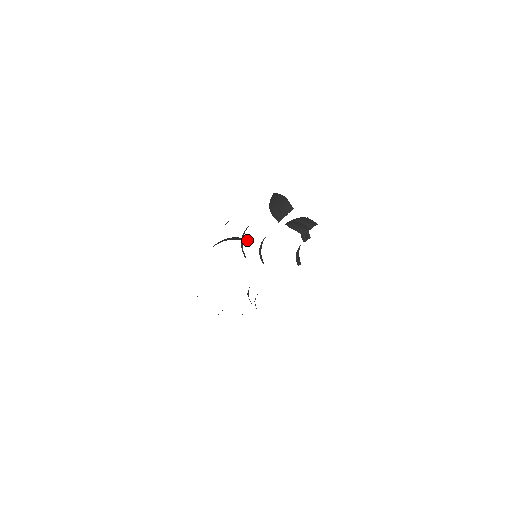
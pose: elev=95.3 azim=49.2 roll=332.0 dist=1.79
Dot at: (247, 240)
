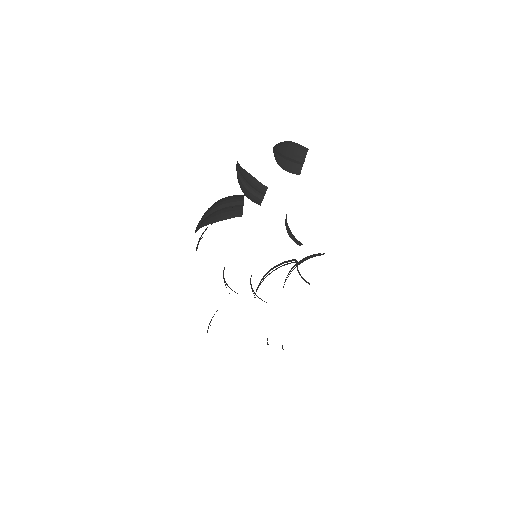
Dot at: (236, 203)
